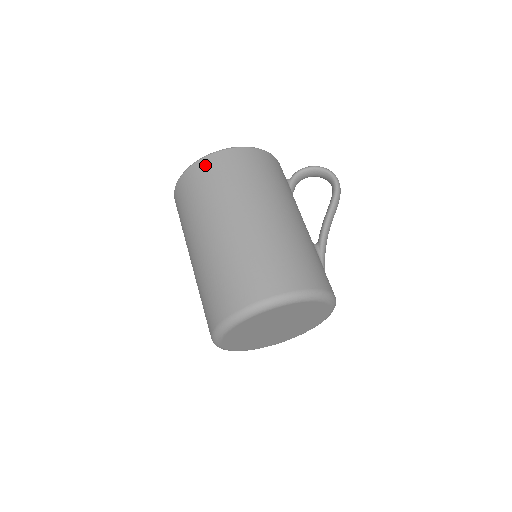
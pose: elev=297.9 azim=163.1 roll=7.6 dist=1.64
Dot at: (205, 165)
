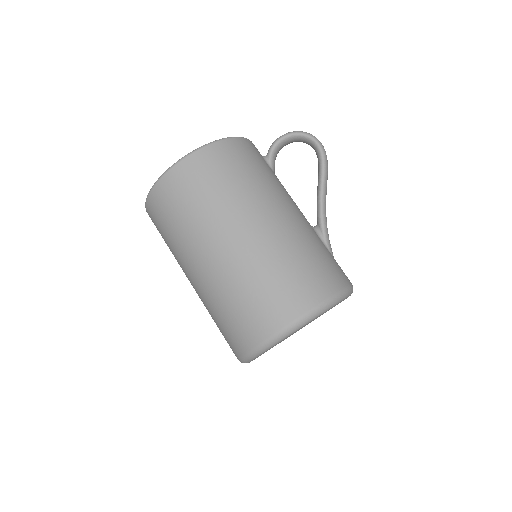
Dot at: (172, 181)
